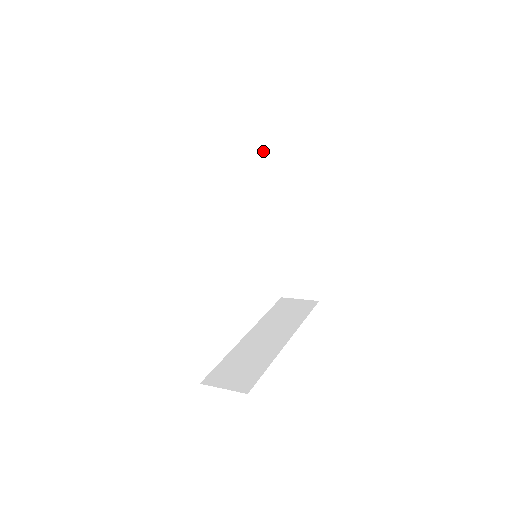
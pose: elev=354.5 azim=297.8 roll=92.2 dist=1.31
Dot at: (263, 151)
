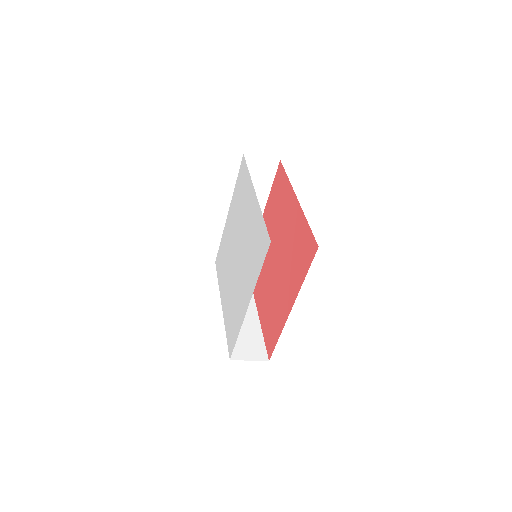
Dot at: (243, 155)
